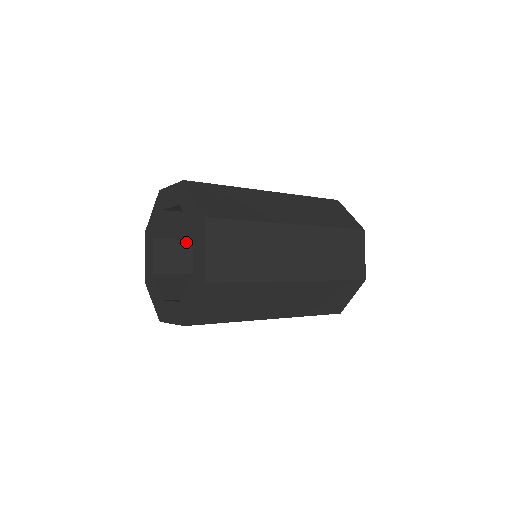
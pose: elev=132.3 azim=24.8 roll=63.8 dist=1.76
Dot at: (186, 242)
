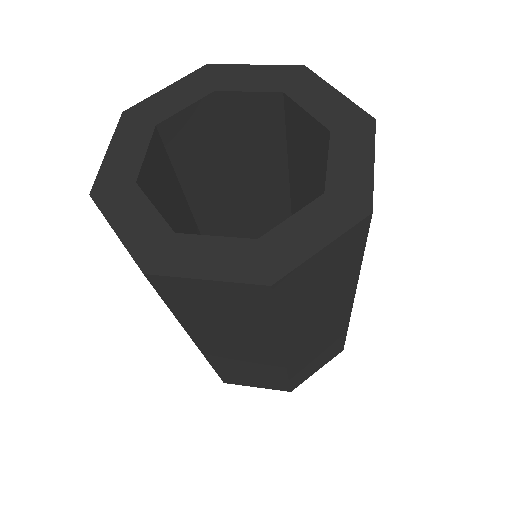
Dot at: (223, 143)
